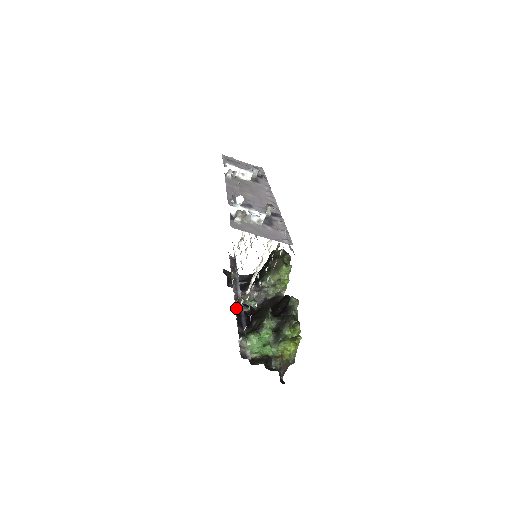
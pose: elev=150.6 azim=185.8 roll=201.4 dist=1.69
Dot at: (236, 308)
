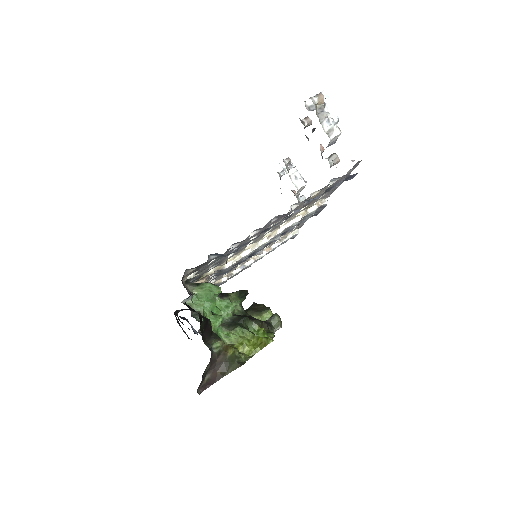
Dot at: occluded
